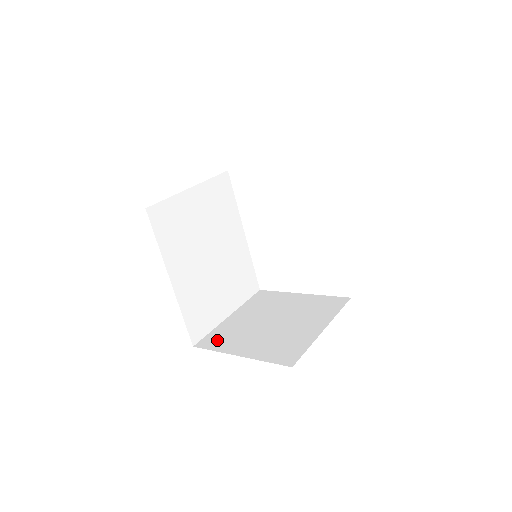
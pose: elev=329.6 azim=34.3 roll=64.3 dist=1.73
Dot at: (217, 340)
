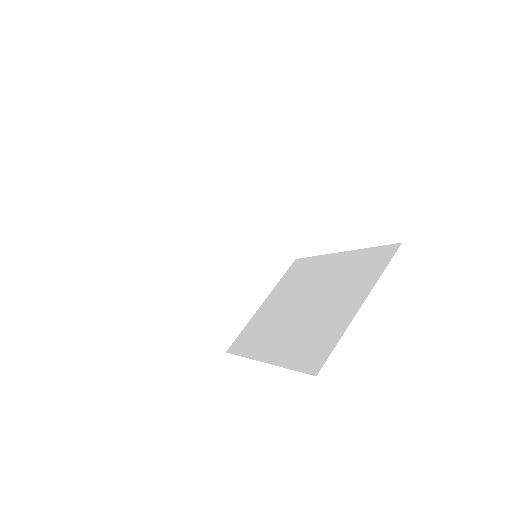
Dot at: (159, 269)
